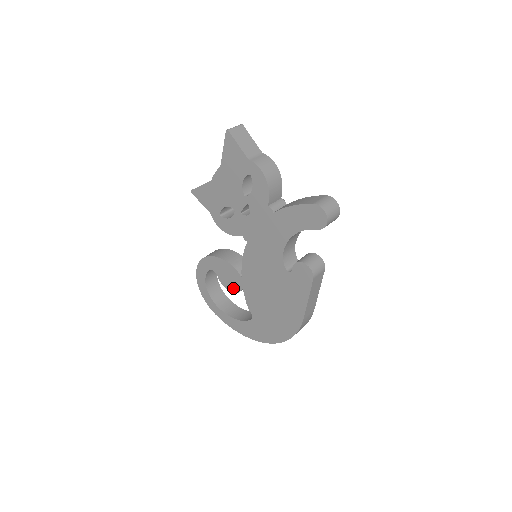
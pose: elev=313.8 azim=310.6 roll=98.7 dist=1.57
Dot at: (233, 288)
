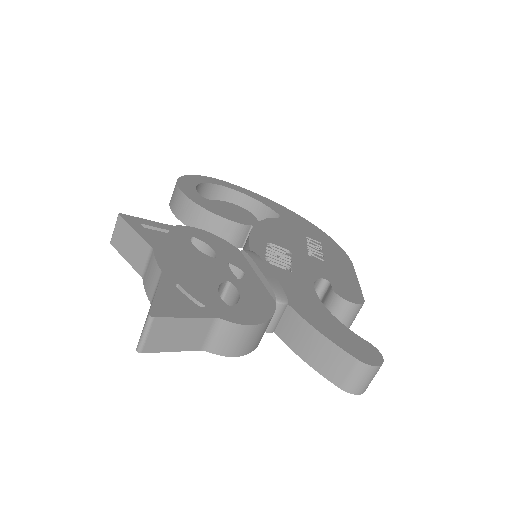
Dot at: occluded
